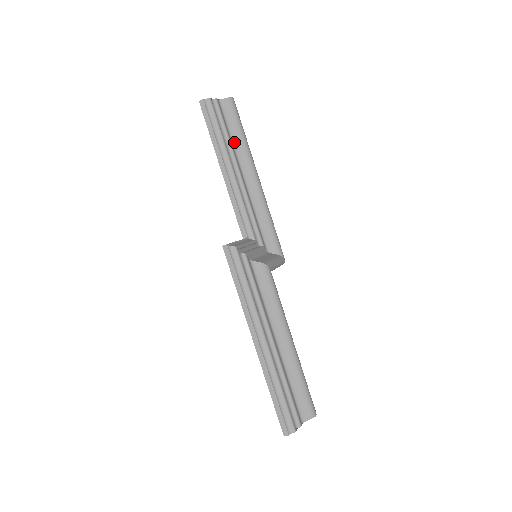
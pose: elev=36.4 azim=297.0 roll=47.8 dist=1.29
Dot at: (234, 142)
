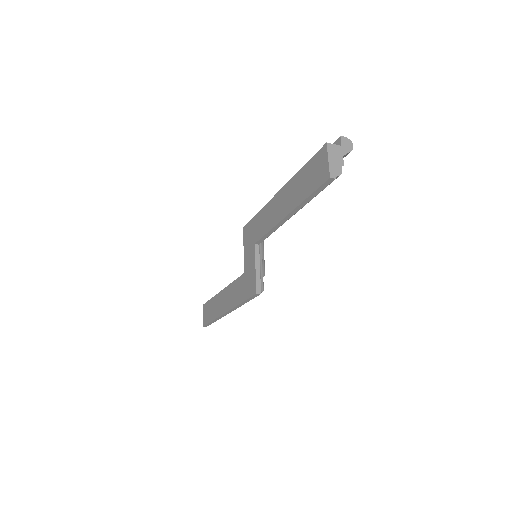
Dot at: occluded
